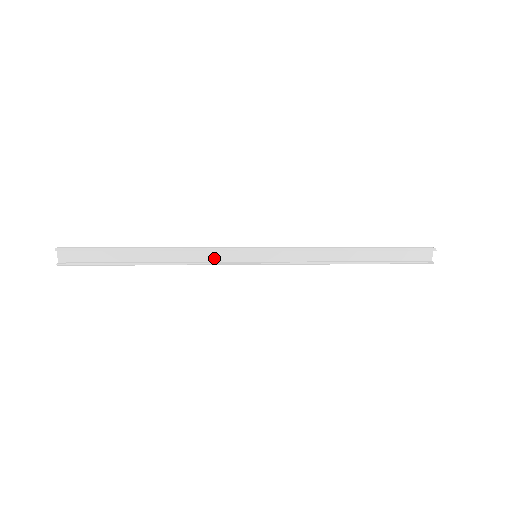
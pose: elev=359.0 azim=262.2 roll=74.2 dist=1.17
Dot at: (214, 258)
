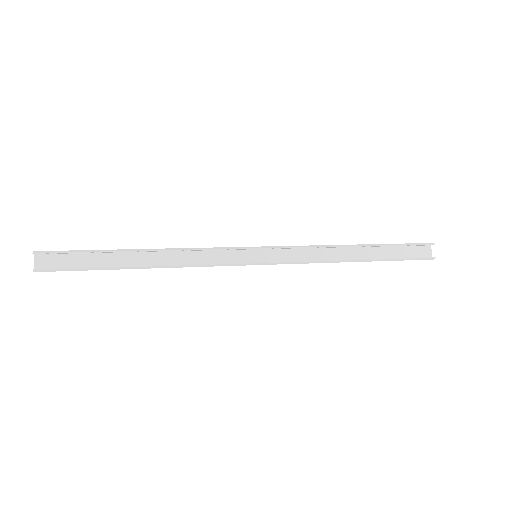
Dot at: (211, 260)
